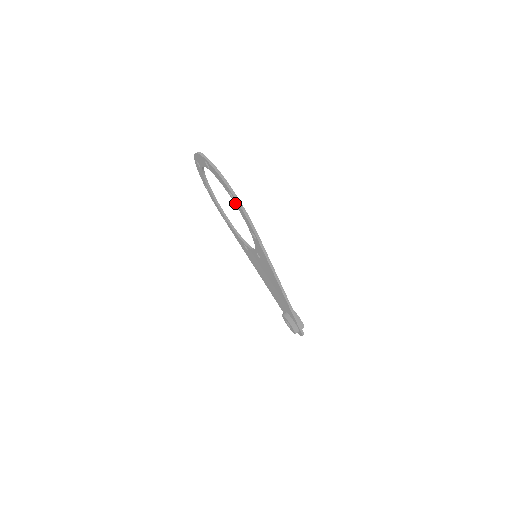
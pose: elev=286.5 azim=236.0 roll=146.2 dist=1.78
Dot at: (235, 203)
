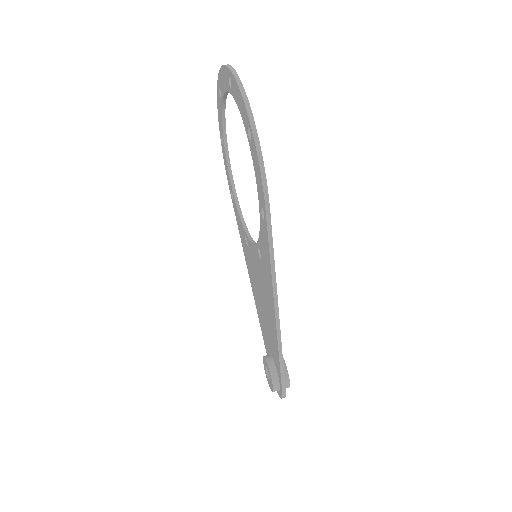
Dot at: (251, 150)
